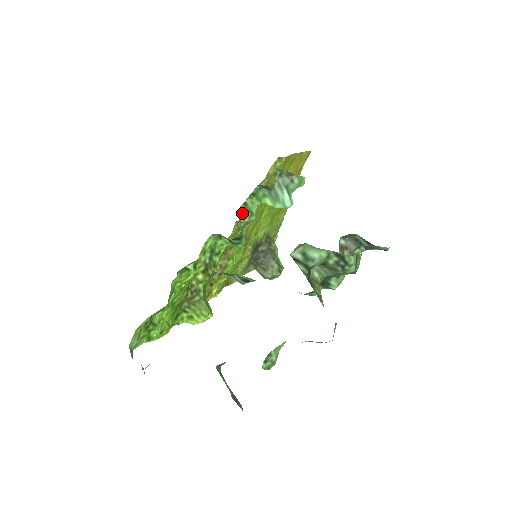
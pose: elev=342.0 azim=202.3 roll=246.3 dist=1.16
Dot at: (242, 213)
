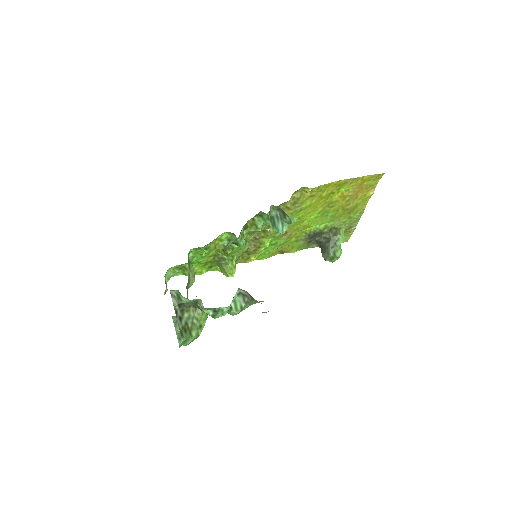
Dot at: (250, 225)
